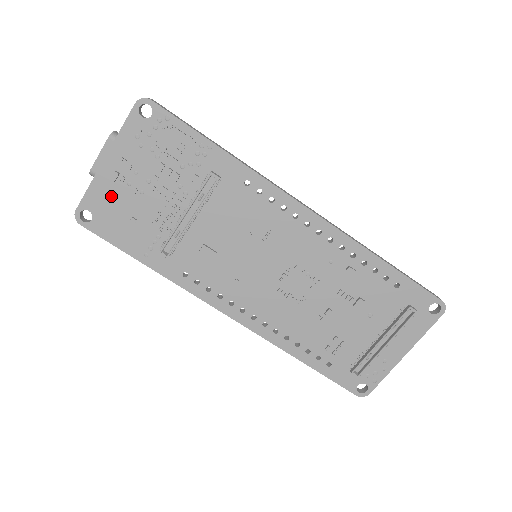
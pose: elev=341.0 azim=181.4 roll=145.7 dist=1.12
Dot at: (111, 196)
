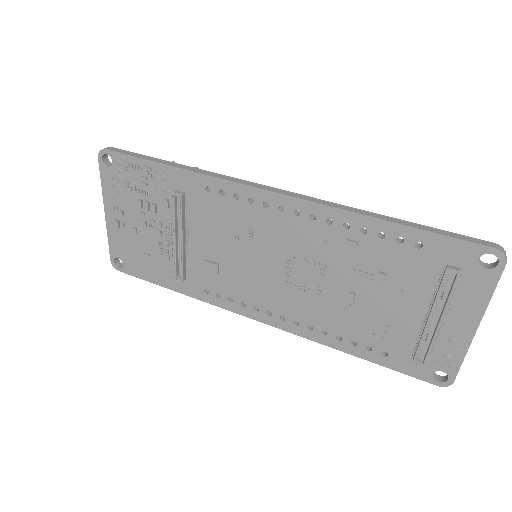
Dot at: (124, 241)
